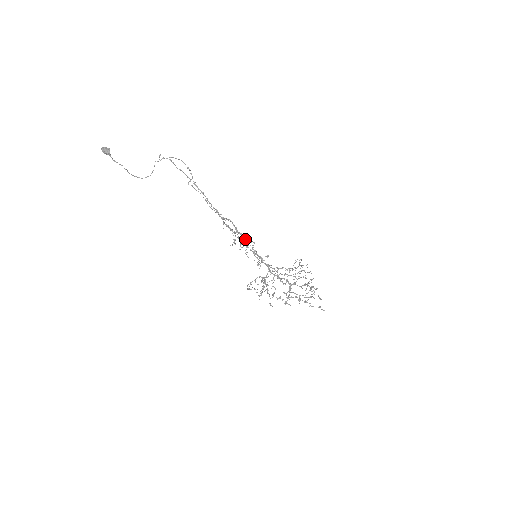
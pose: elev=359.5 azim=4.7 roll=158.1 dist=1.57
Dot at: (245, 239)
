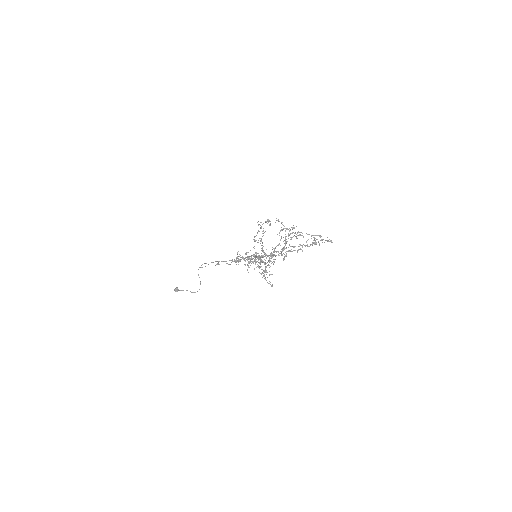
Dot at: occluded
